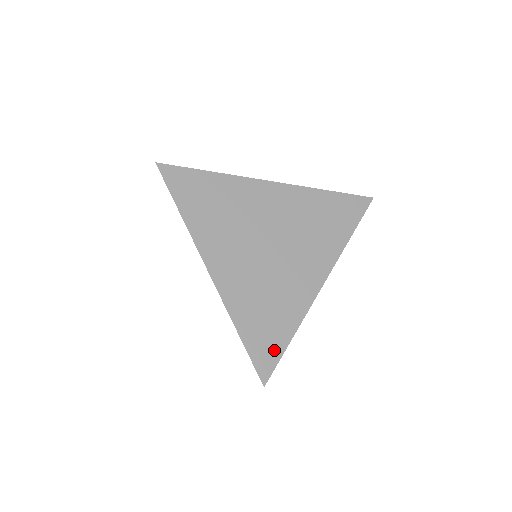
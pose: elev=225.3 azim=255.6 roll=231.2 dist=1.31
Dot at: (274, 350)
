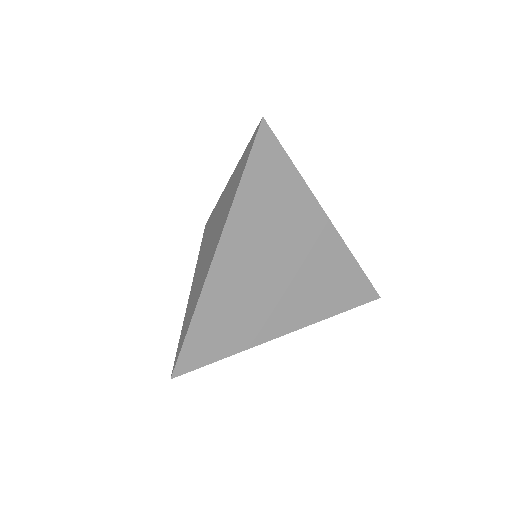
Dot at: occluded
